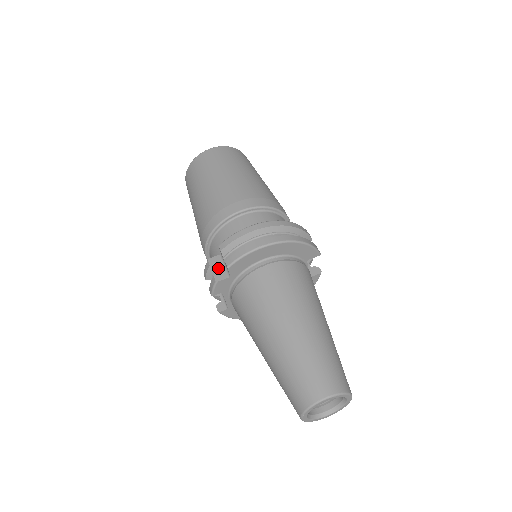
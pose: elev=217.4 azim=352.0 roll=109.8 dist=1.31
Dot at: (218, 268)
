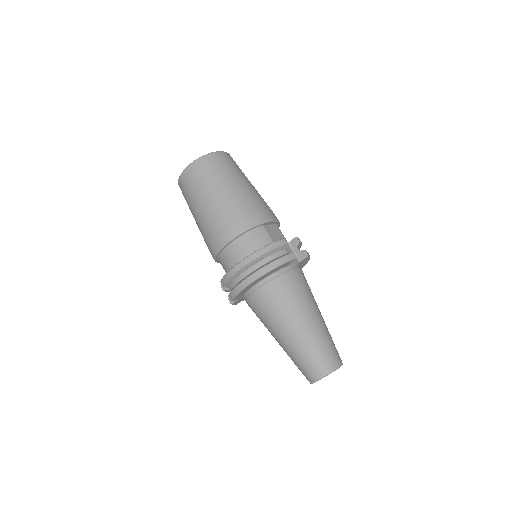
Dot at: occluded
